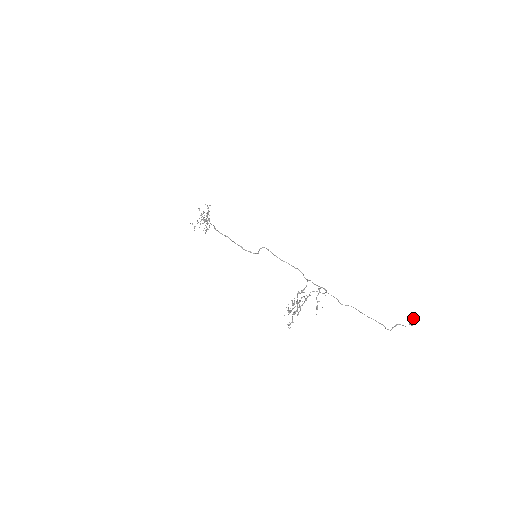
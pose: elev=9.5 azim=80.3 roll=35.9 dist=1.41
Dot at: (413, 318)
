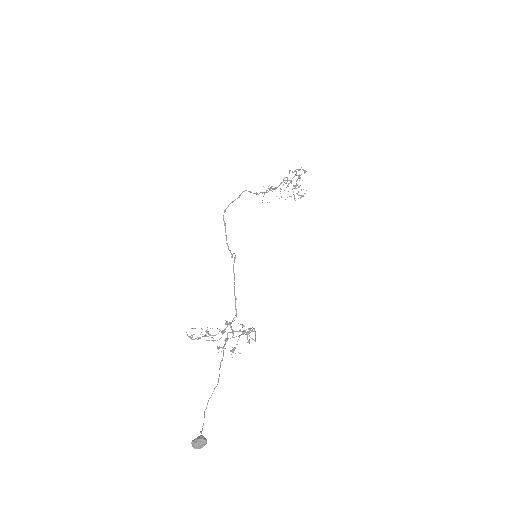
Dot at: (194, 440)
